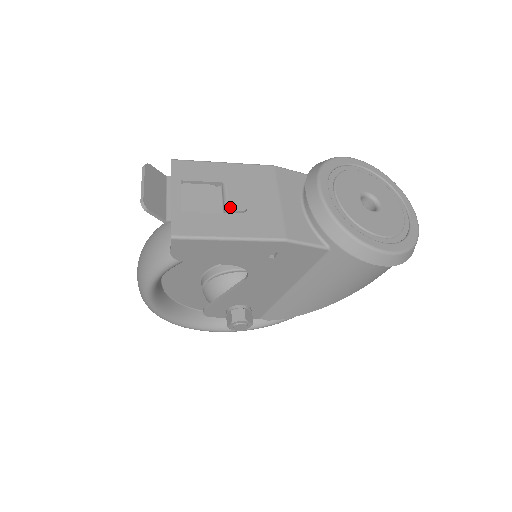
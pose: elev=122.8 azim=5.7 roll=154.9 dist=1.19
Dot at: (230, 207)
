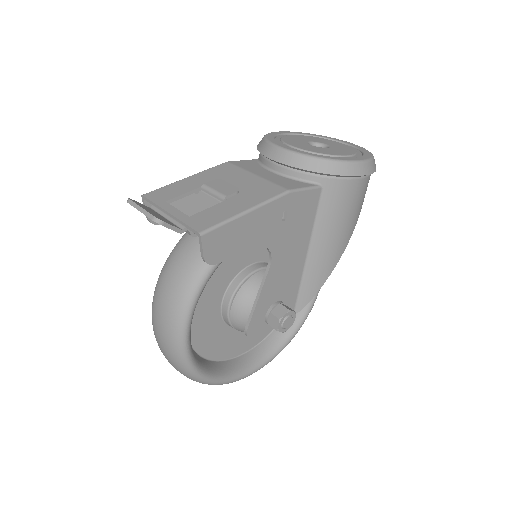
Dot at: (225, 194)
